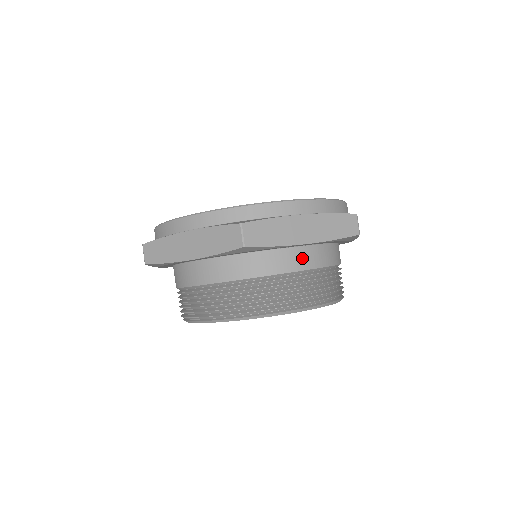
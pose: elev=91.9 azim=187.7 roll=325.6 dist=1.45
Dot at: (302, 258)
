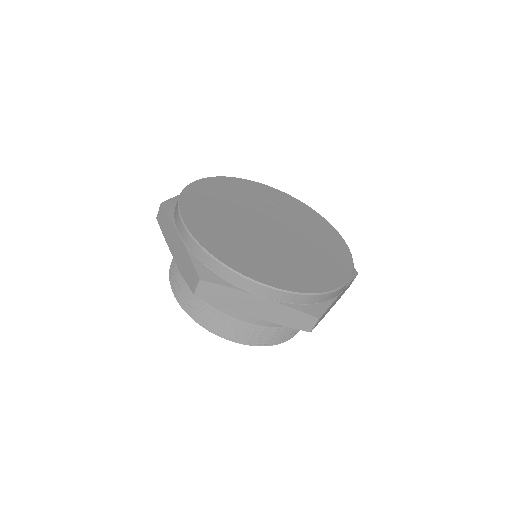
Dot at: occluded
